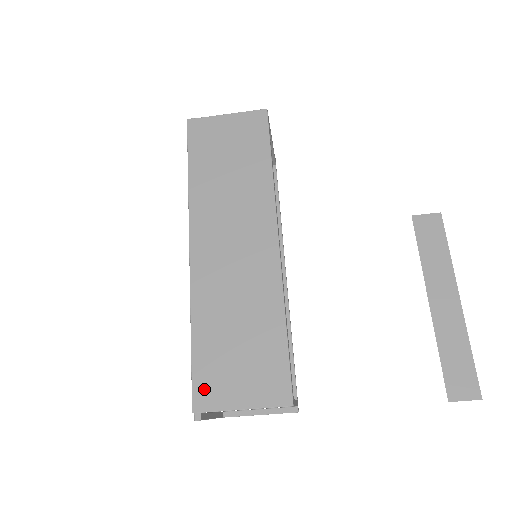
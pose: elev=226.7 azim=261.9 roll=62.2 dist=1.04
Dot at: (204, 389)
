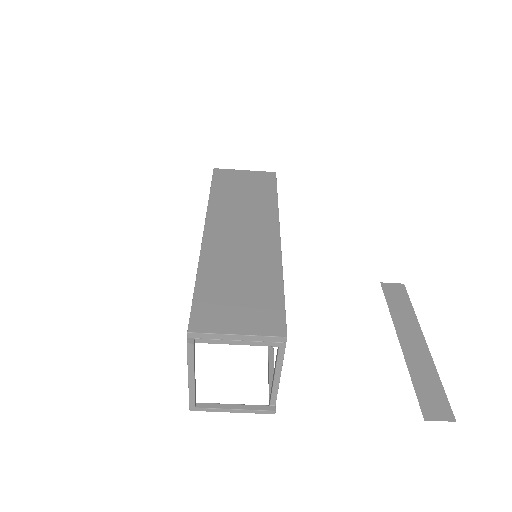
Dot at: (202, 316)
